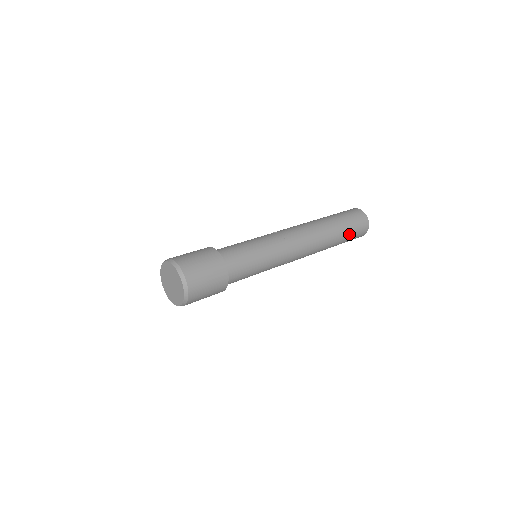
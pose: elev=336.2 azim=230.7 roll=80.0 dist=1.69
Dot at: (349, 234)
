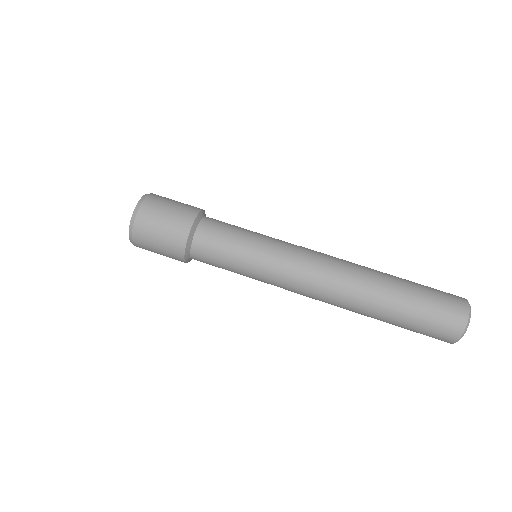
Dot at: occluded
